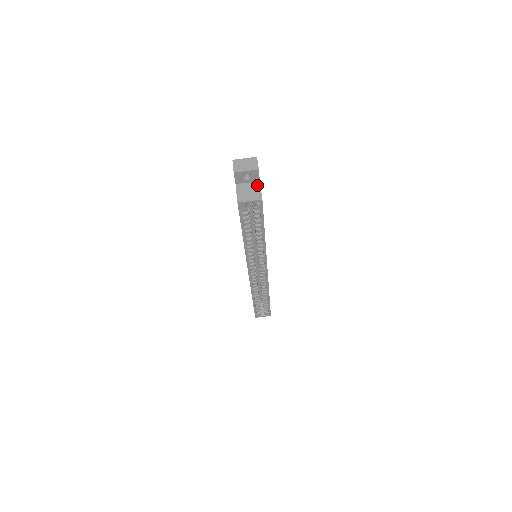
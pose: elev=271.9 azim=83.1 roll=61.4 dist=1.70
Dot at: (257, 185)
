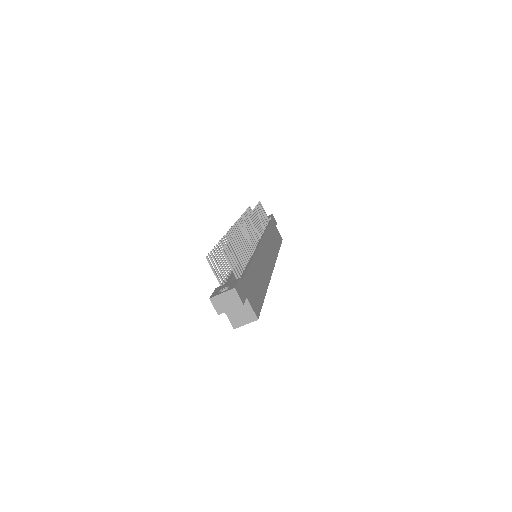
Dot at: (246, 303)
